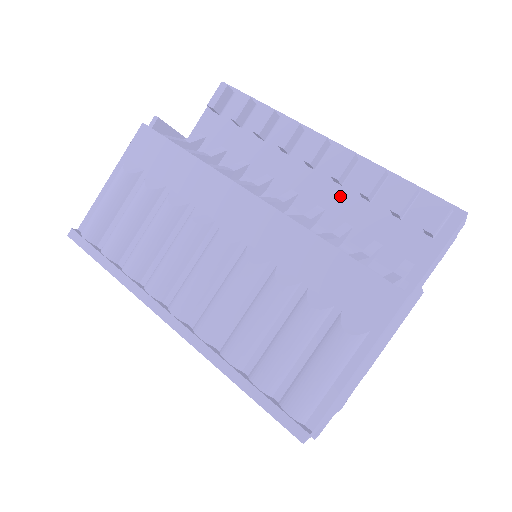
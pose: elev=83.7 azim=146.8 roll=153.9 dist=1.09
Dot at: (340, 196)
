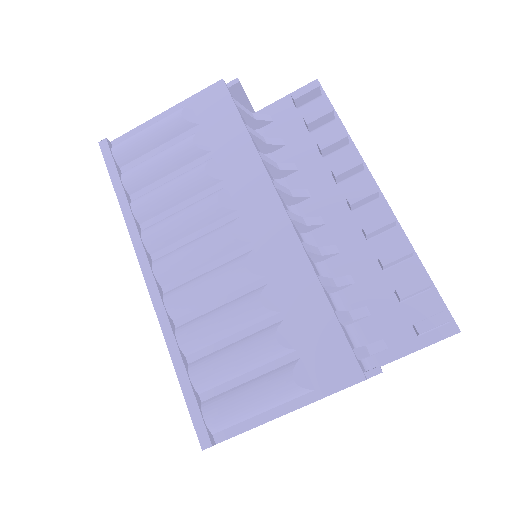
Dot at: (360, 249)
